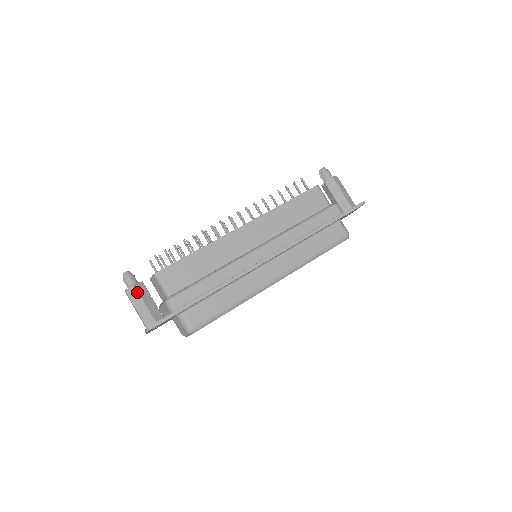
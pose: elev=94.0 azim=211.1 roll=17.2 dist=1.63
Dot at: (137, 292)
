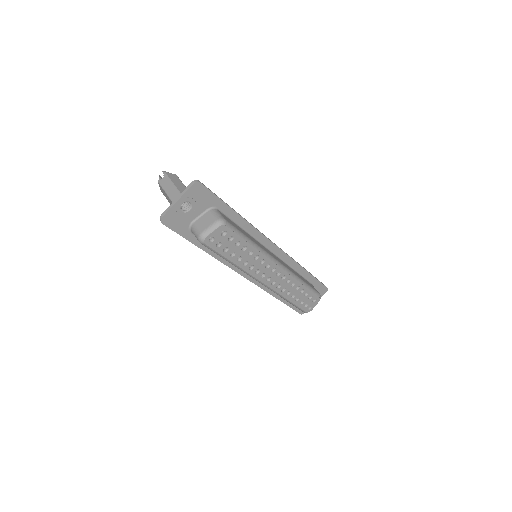
Dot at: (178, 178)
